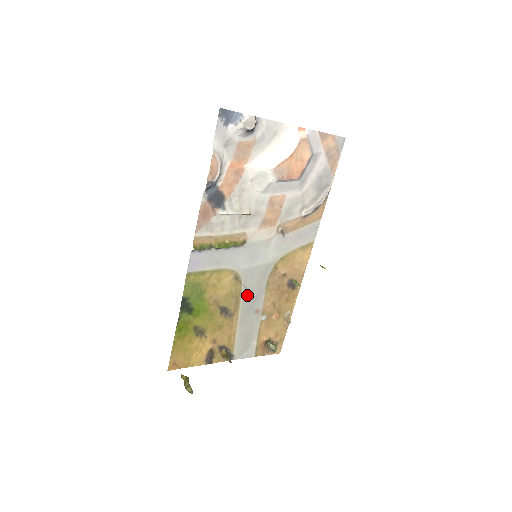
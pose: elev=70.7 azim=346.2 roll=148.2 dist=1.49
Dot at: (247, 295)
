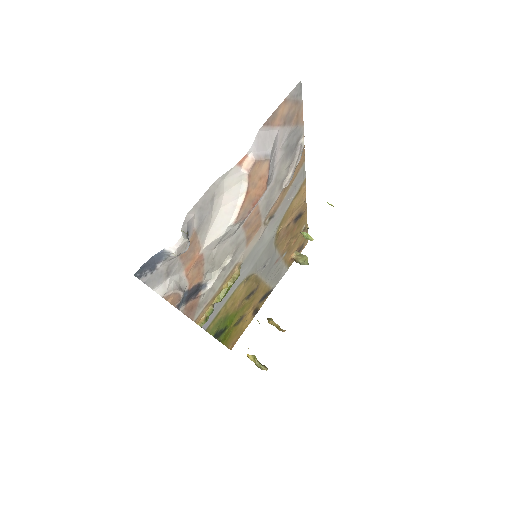
Dot at: (263, 269)
